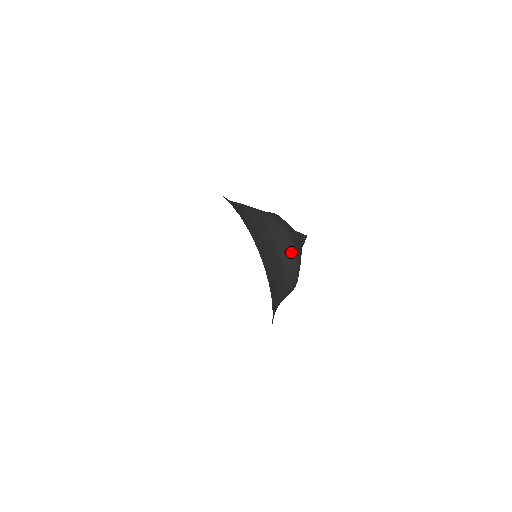
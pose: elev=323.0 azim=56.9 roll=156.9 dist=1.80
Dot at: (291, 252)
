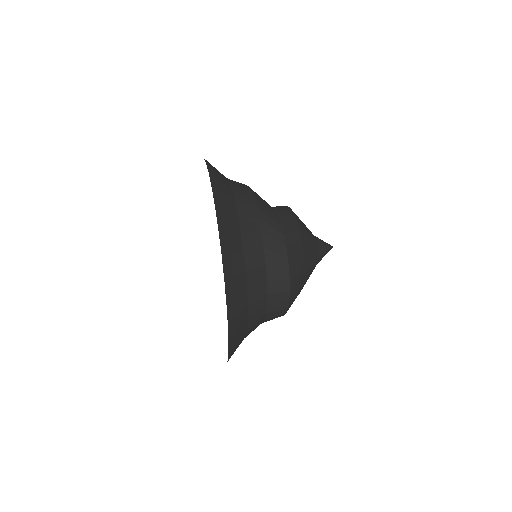
Dot at: (284, 292)
